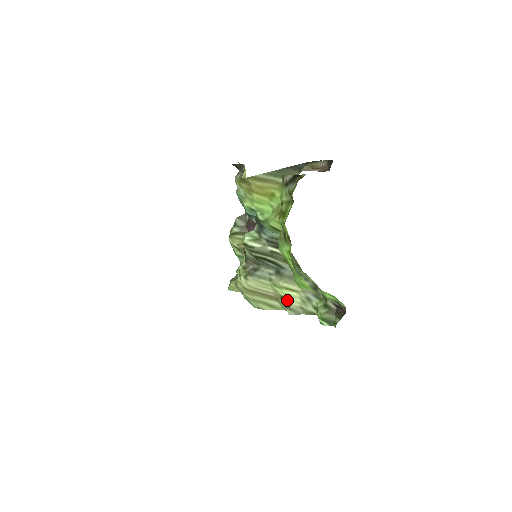
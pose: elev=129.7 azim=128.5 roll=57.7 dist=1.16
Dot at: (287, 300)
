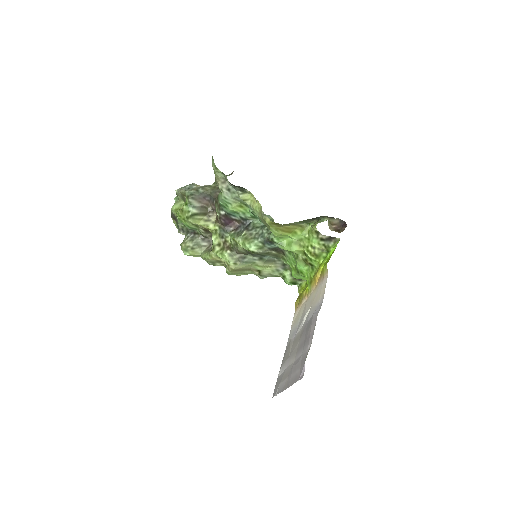
Dot at: (262, 272)
